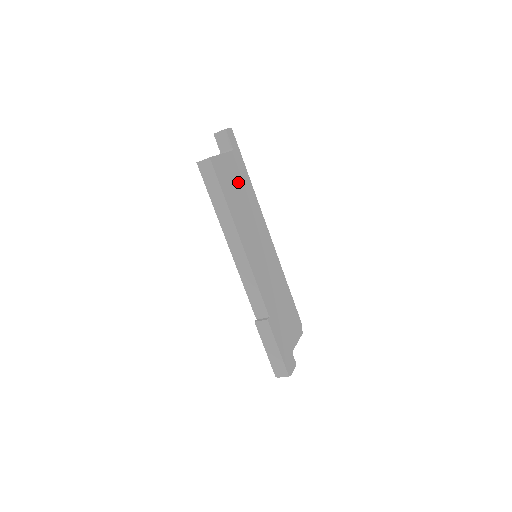
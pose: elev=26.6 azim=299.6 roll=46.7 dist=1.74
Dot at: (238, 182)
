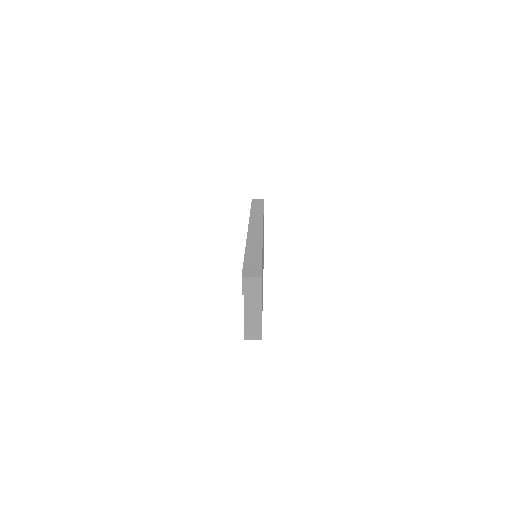
Dot at: occluded
